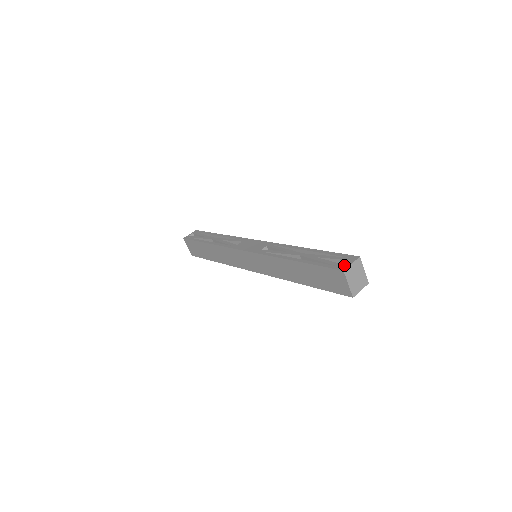
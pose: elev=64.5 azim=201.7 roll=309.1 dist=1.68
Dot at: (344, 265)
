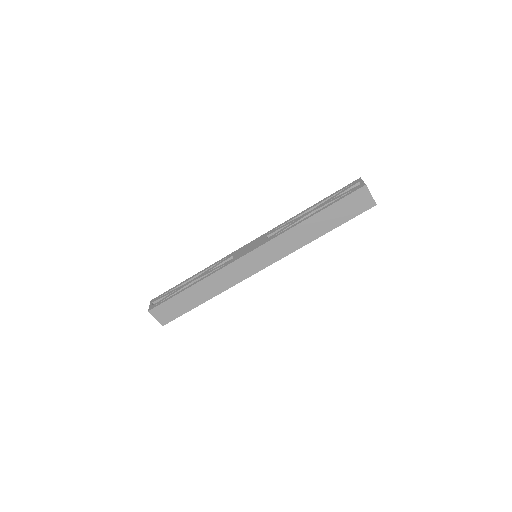
Dot at: (360, 184)
